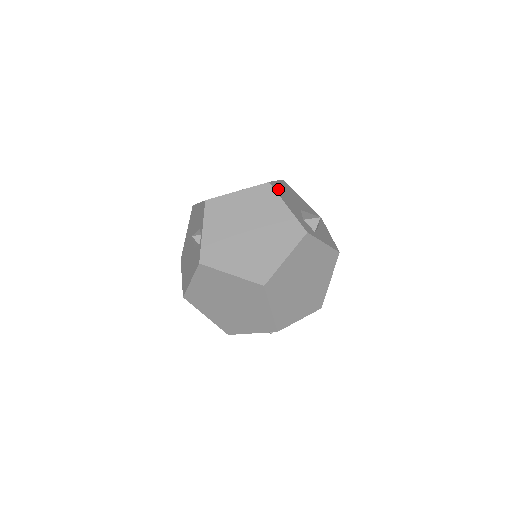
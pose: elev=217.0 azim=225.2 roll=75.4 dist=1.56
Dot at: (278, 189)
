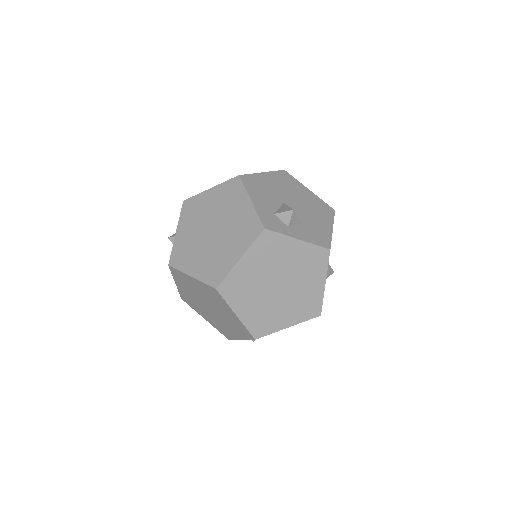
Dot at: (253, 182)
